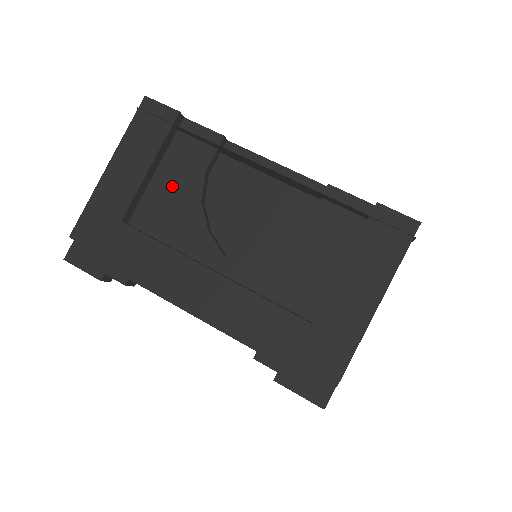
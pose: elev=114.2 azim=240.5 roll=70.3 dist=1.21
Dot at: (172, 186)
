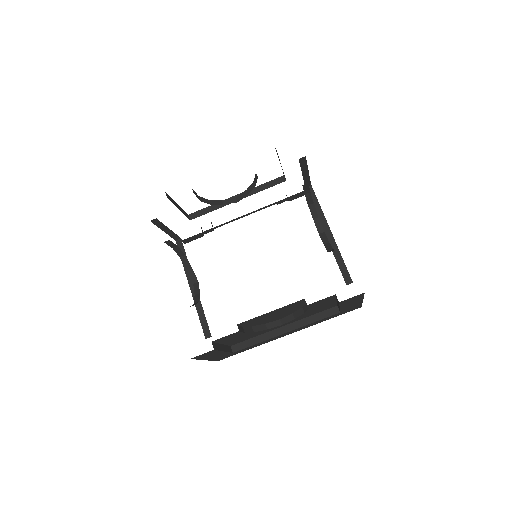
Dot at: occluded
